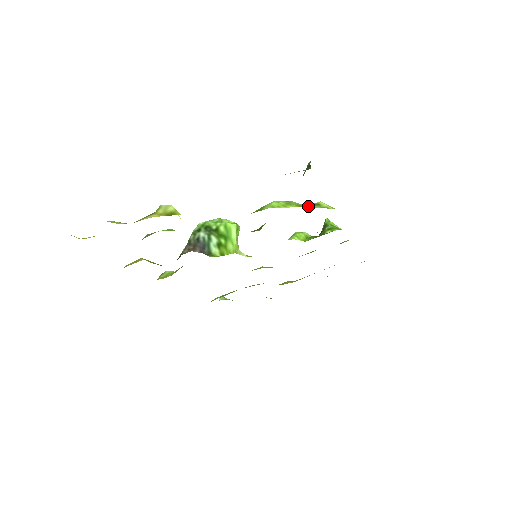
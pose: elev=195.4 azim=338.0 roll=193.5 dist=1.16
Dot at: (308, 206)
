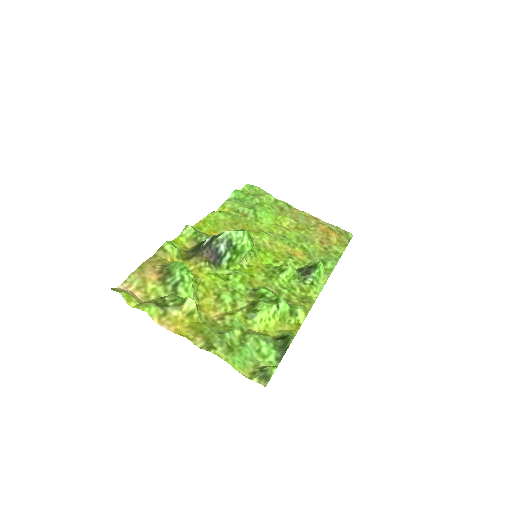
Dot at: (287, 319)
